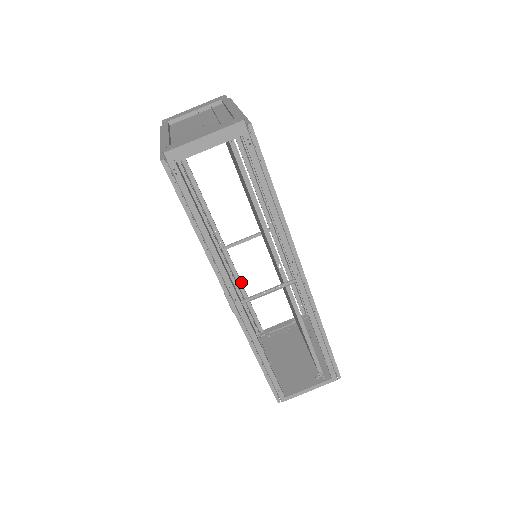
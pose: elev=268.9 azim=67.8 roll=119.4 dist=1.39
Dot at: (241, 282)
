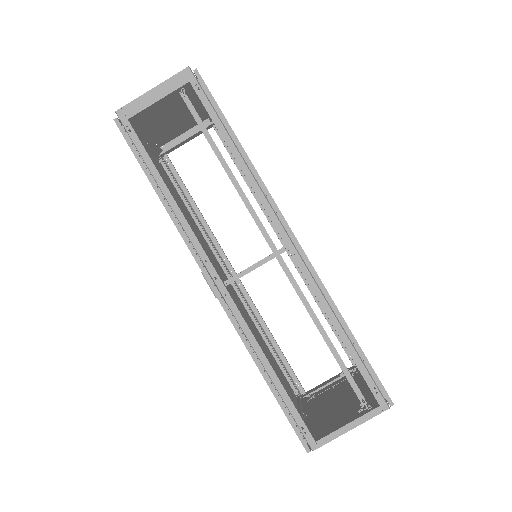
Dot at: (264, 321)
